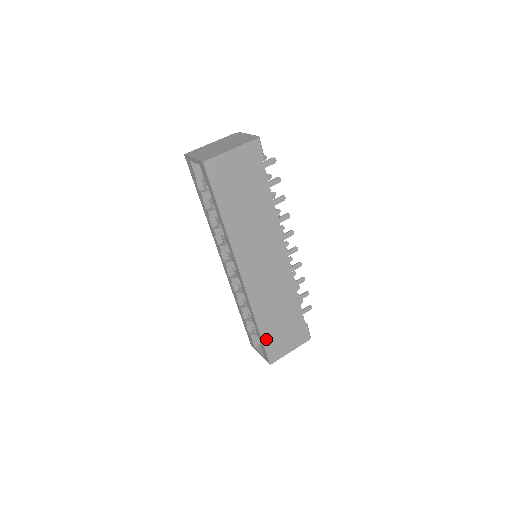
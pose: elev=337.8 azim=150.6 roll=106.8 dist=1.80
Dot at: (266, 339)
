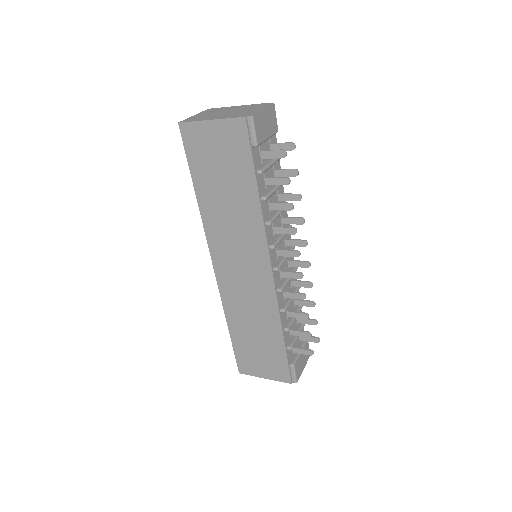
Dot at: (237, 345)
